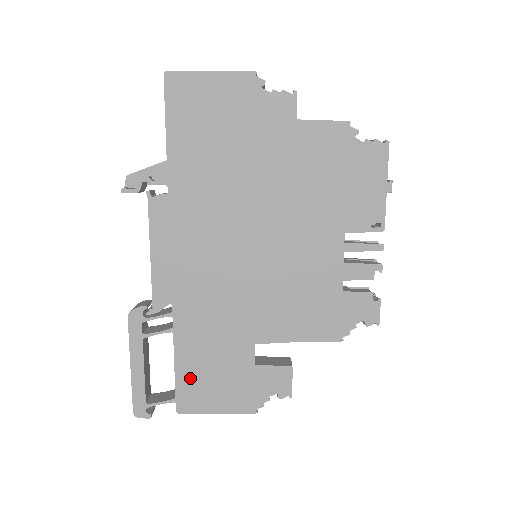
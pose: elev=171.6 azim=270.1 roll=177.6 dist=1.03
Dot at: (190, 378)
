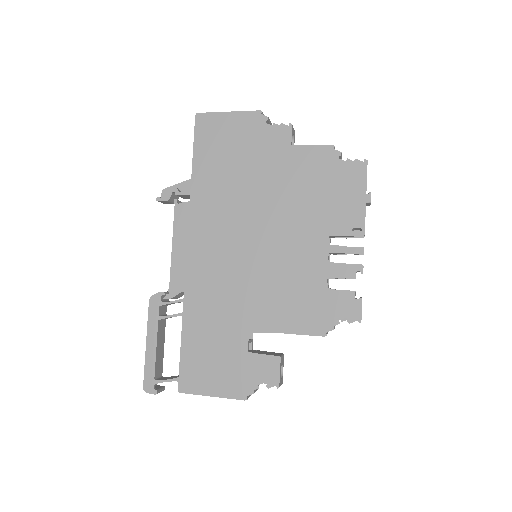
Dot at: (192, 359)
